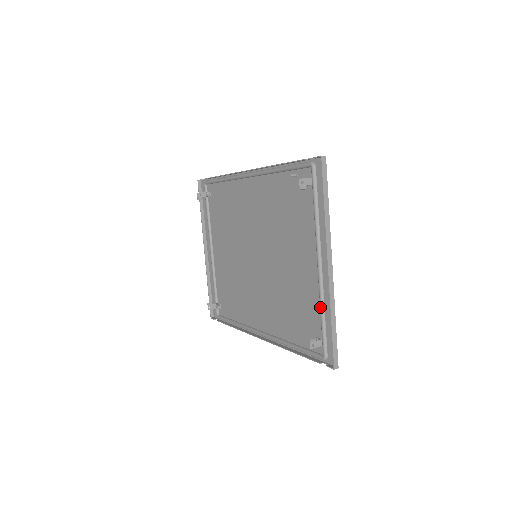
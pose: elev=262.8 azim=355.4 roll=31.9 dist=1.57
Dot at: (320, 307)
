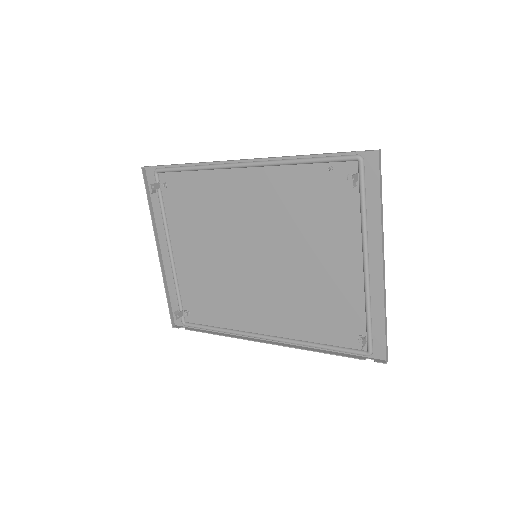
Dot at: (366, 306)
